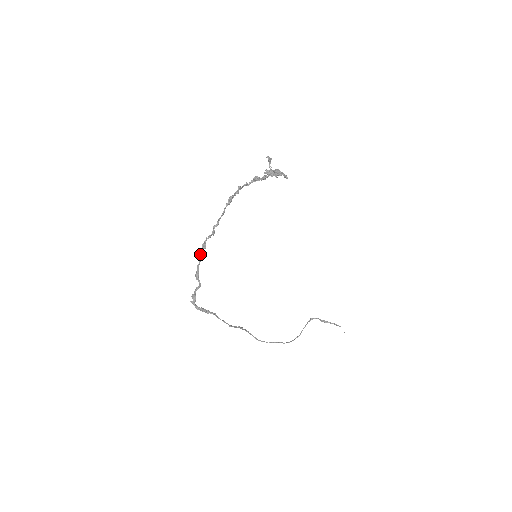
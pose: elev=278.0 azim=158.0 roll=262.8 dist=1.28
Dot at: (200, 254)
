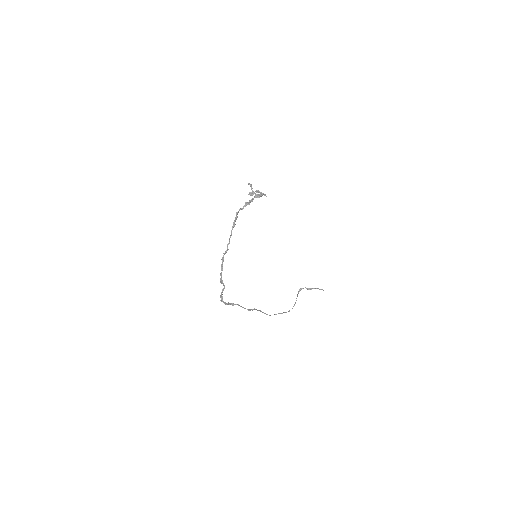
Dot at: (221, 266)
